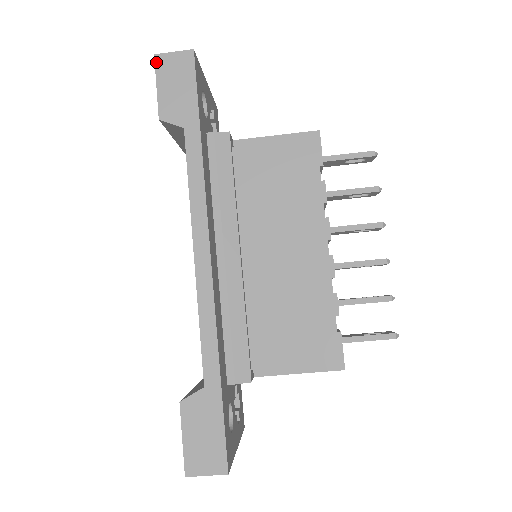
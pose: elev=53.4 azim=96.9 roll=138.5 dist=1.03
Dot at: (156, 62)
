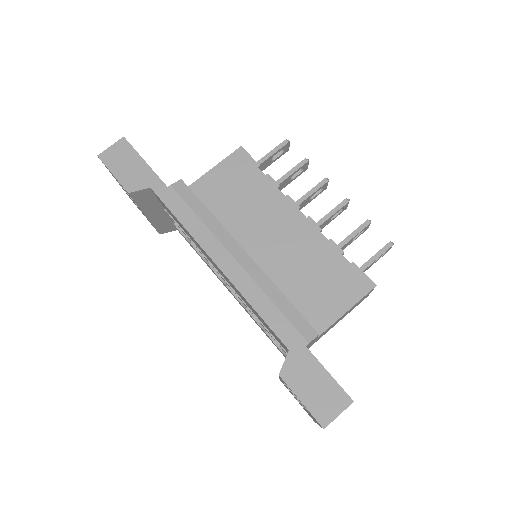
Dot at: (102, 159)
